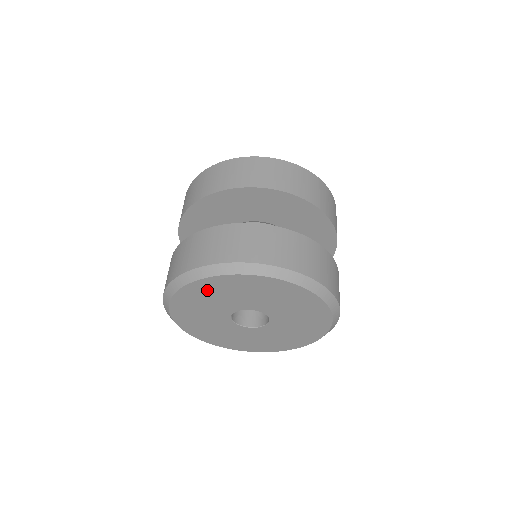
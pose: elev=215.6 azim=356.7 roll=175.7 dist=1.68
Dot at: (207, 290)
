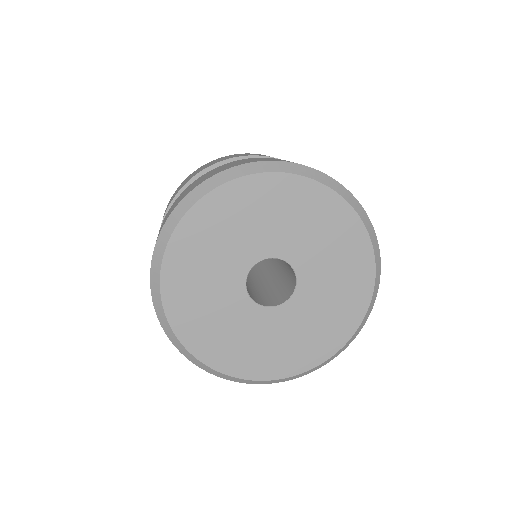
Dot at: (185, 272)
